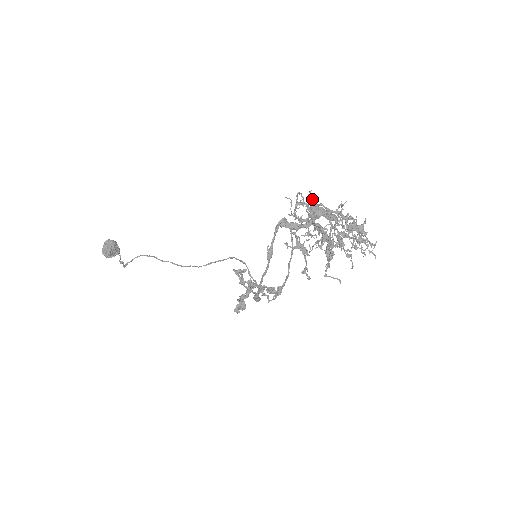
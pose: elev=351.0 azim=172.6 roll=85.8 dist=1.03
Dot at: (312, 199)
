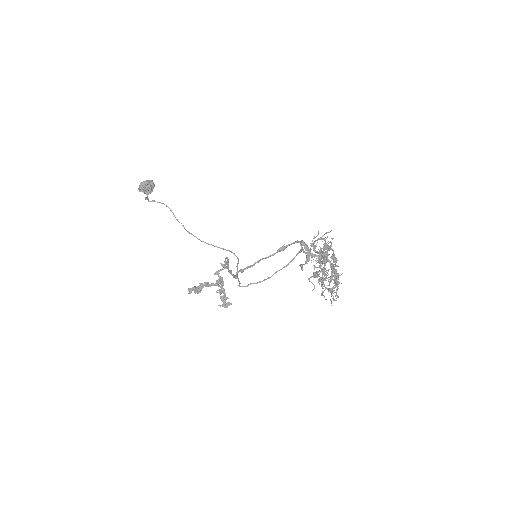
Dot at: (331, 242)
